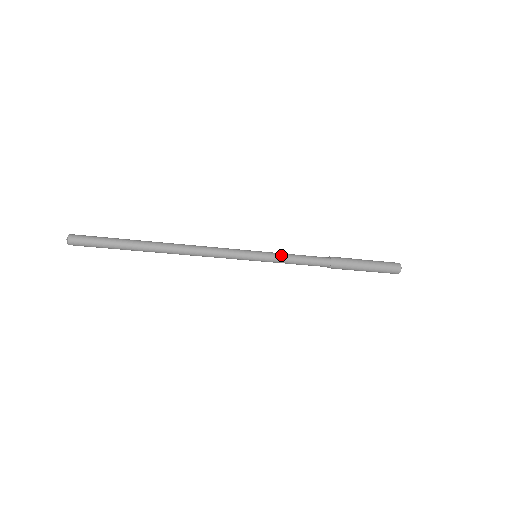
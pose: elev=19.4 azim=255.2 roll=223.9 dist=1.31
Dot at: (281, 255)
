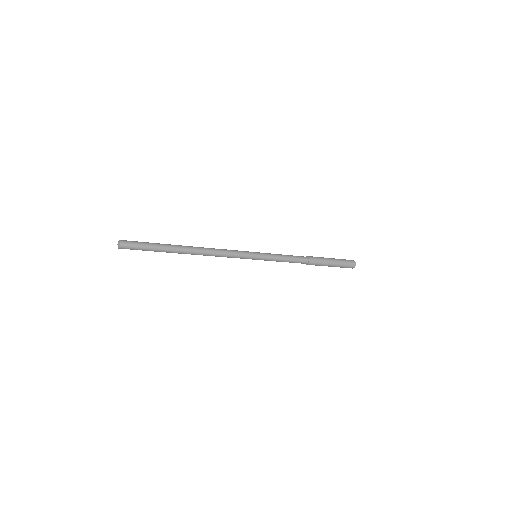
Dot at: (274, 255)
